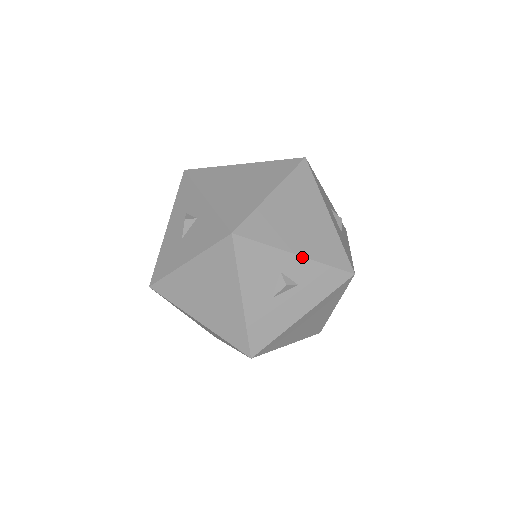
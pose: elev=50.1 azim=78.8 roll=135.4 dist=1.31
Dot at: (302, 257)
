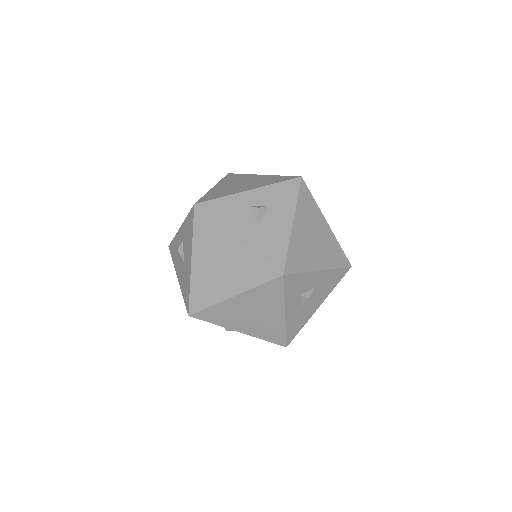
Dot at: (254, 189)
